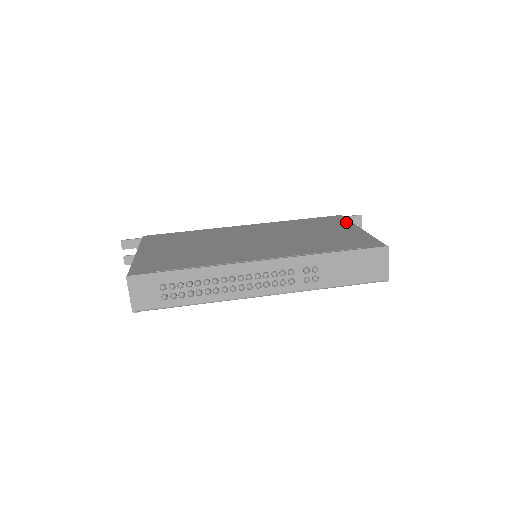
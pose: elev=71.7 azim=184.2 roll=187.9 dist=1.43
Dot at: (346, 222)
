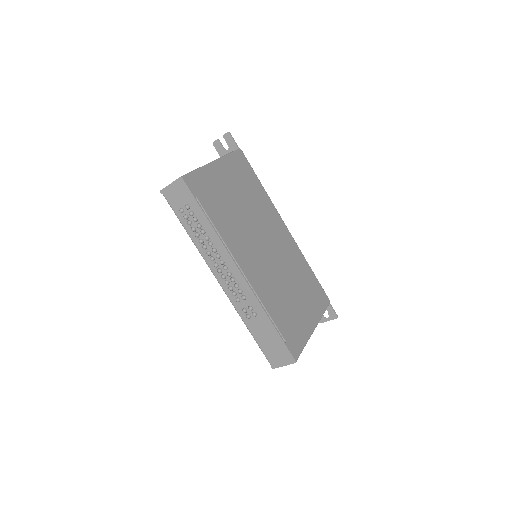
Dot at: (320, 312)
